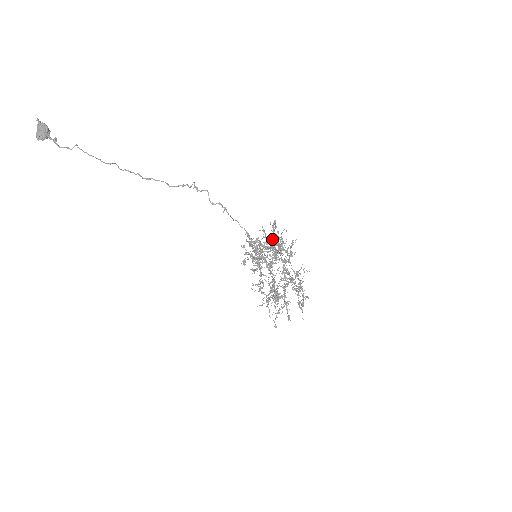
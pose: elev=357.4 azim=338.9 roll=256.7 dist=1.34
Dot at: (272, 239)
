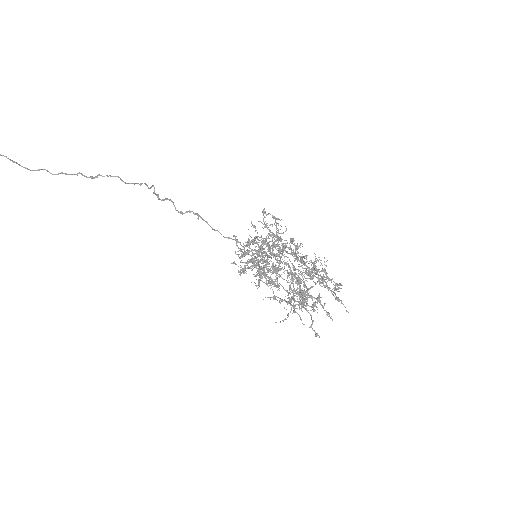
Dot at: occluded
